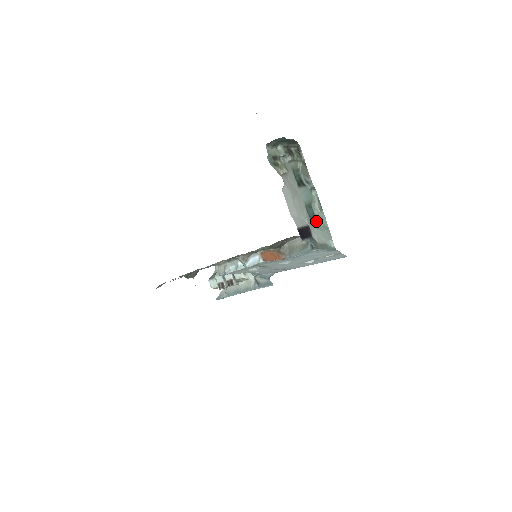
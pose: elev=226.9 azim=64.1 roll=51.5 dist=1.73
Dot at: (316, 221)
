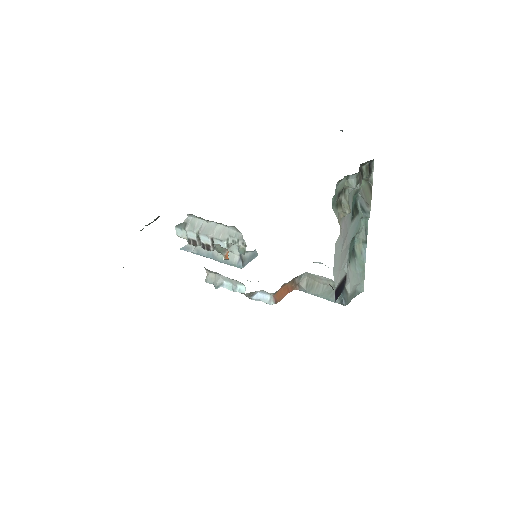
Dot at: (353, 257)
